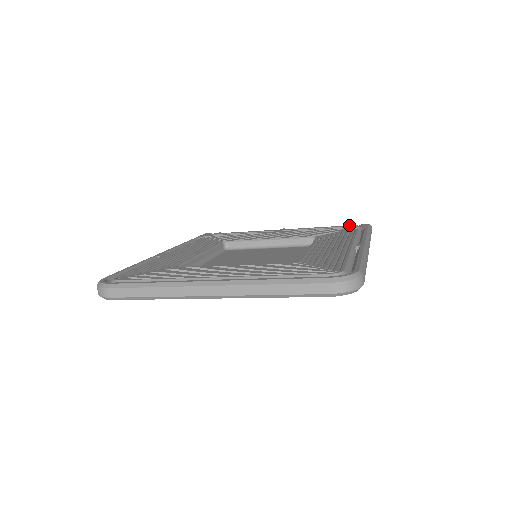
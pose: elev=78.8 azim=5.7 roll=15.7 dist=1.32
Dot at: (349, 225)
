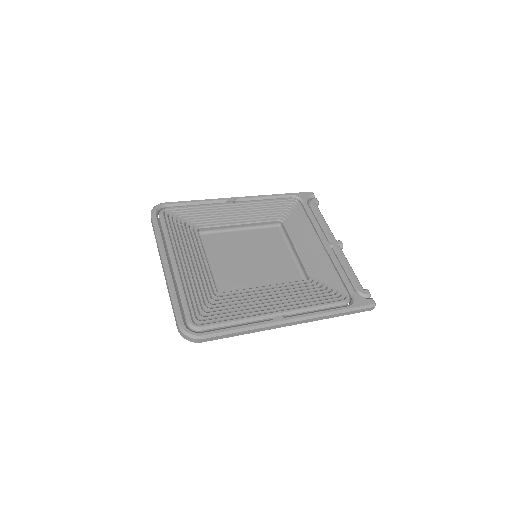
Dot at: (363, 290)
